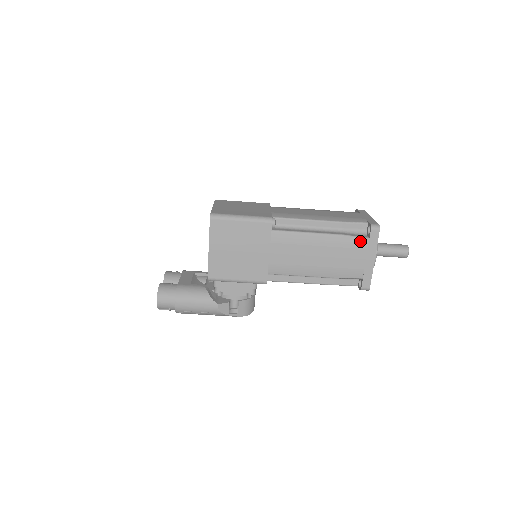
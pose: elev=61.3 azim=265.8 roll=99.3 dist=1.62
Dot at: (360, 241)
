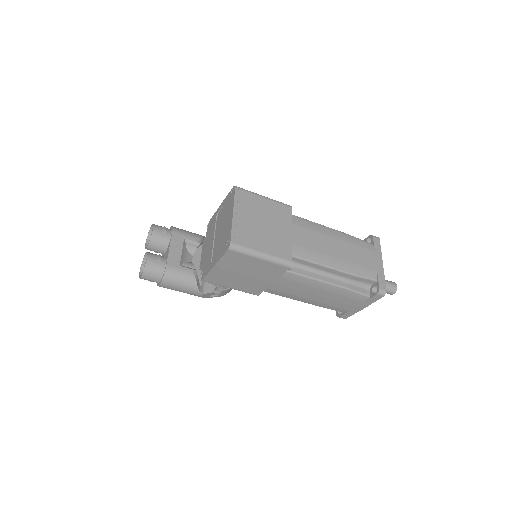
Dot at: (361, 297)
